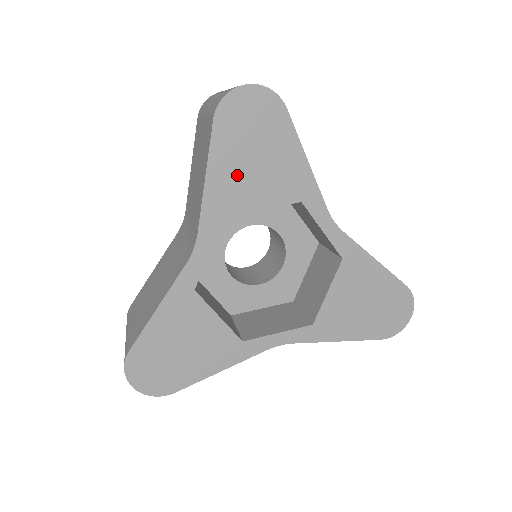
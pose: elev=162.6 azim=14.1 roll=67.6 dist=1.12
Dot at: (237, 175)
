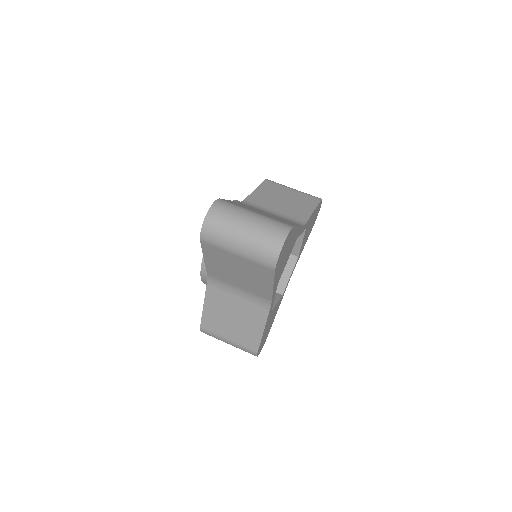
Dot at: (281, 269)
